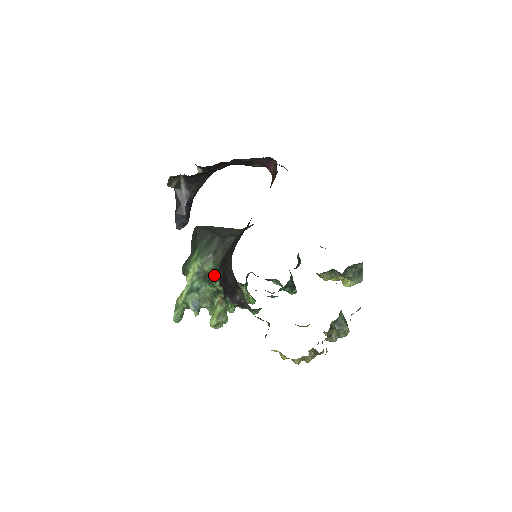
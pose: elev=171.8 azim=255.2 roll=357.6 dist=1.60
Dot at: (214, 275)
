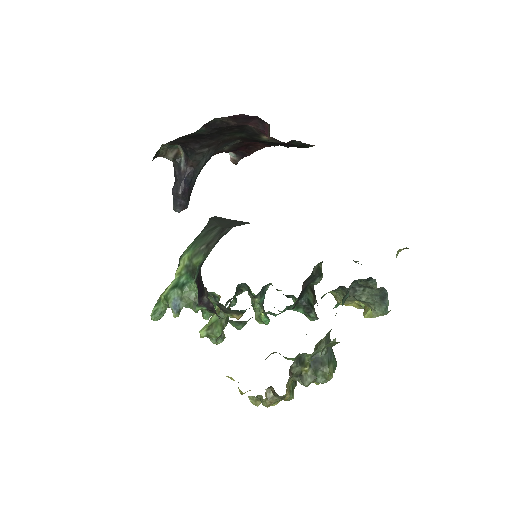
Dot at: (197, 269)
